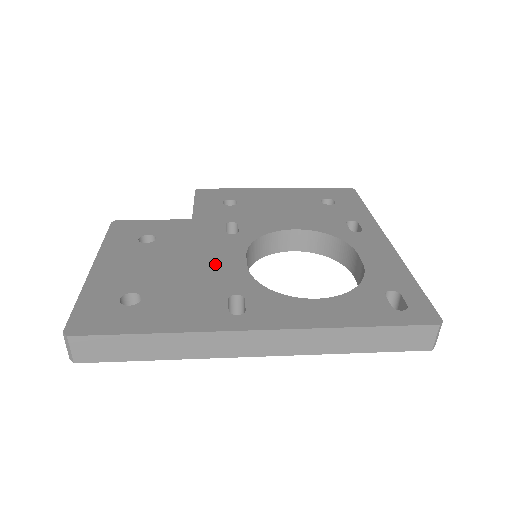
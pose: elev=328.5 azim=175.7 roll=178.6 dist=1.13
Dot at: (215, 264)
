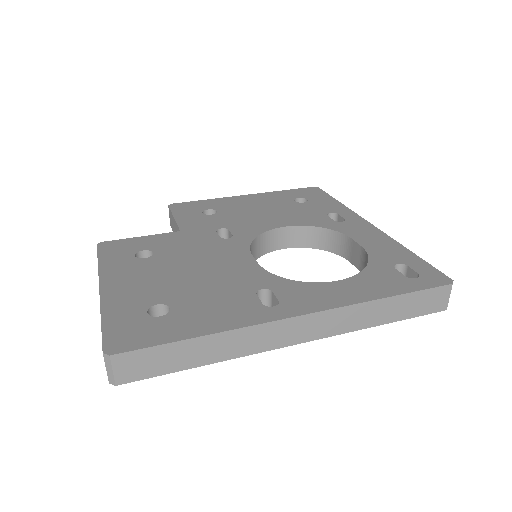
Dot at: (226, 266)
